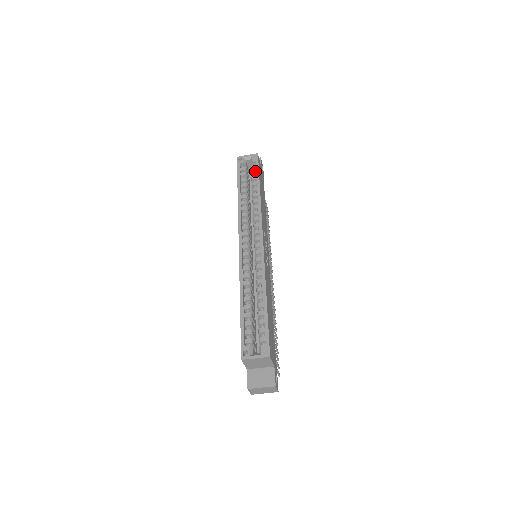
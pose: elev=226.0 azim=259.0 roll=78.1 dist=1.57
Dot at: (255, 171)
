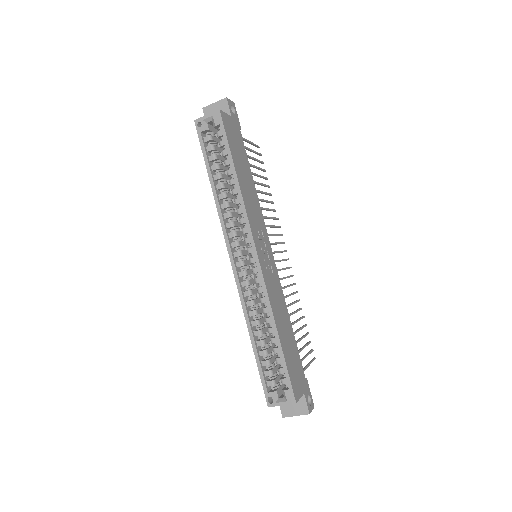
Dot at: (223, 141)
